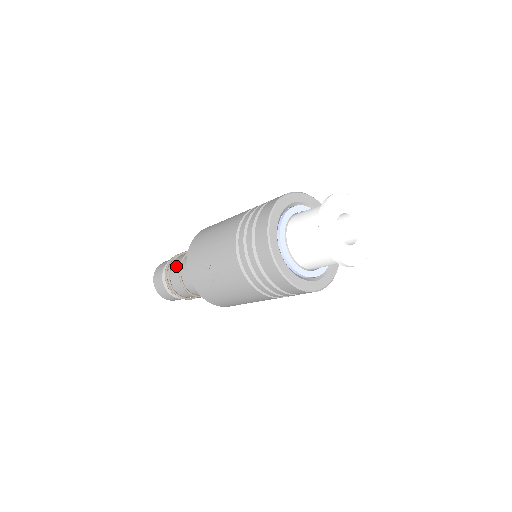
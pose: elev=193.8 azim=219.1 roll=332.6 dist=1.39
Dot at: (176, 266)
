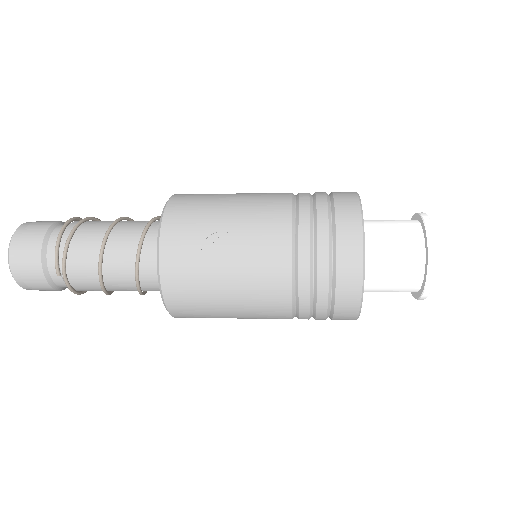
Dot at: (90, 232)
